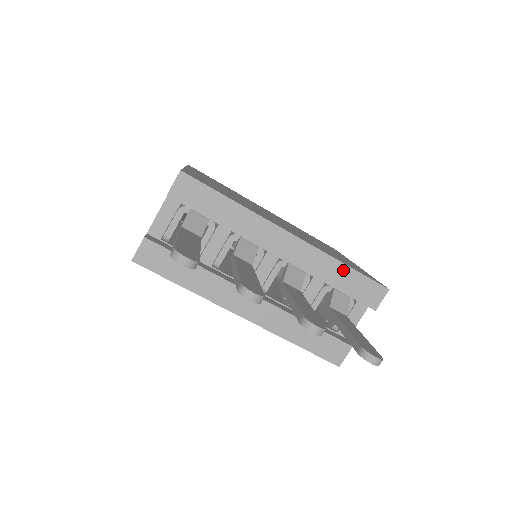
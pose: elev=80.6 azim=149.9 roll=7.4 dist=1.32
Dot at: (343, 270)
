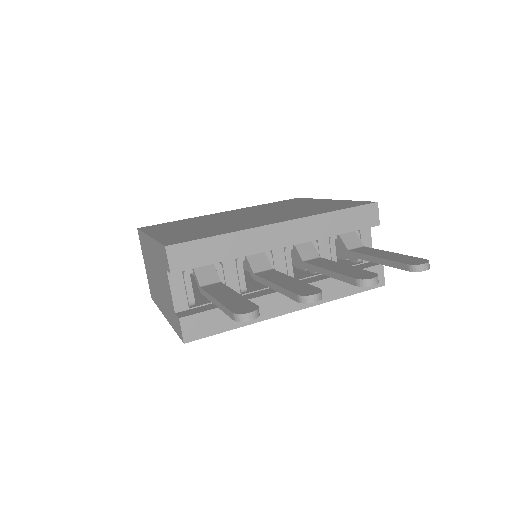
Dot at: (337, 216)
